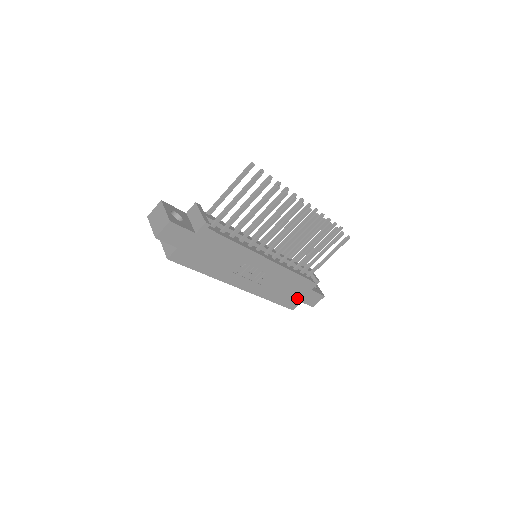
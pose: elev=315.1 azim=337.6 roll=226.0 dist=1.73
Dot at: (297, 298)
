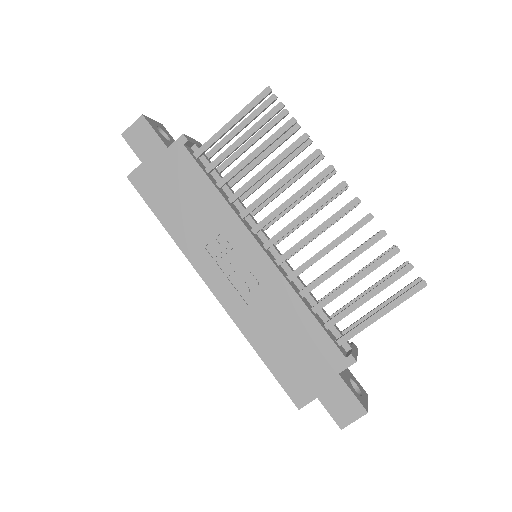
Dot at: (309, 380)
